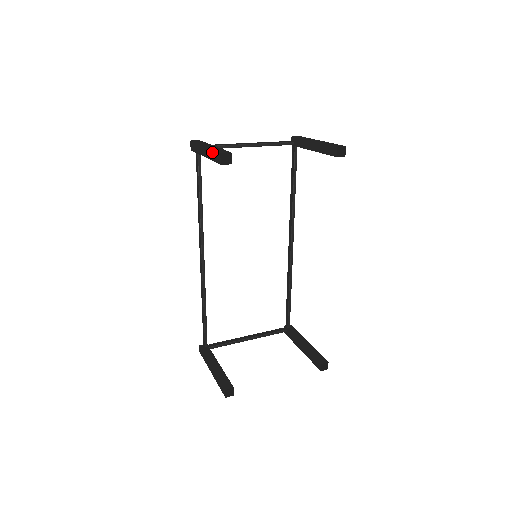
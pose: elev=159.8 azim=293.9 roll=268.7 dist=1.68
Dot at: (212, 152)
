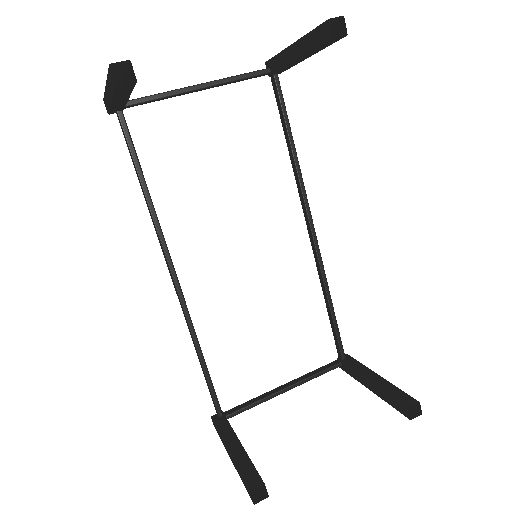
Dot at: (108, 79)
